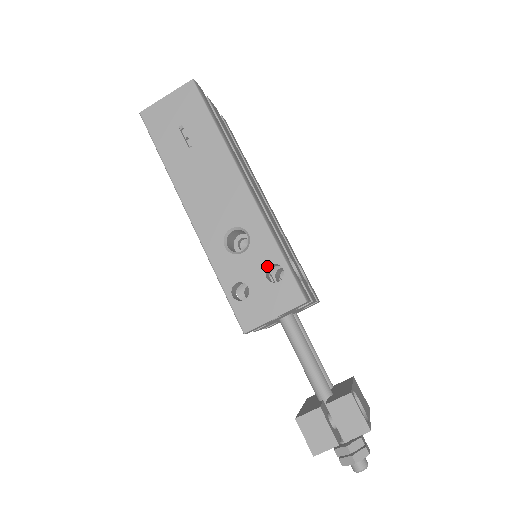
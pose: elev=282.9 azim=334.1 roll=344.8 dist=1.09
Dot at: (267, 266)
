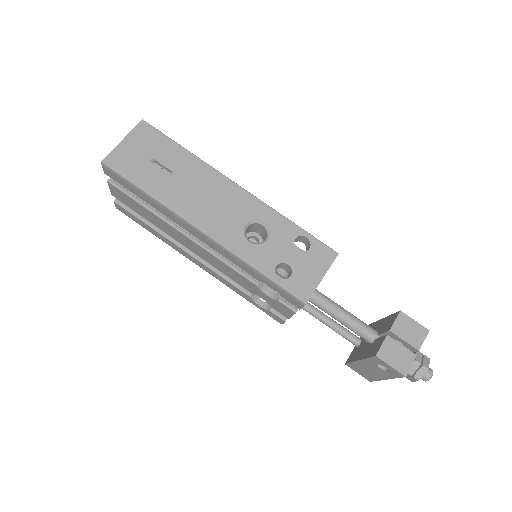
Dot at: (293, 241)
